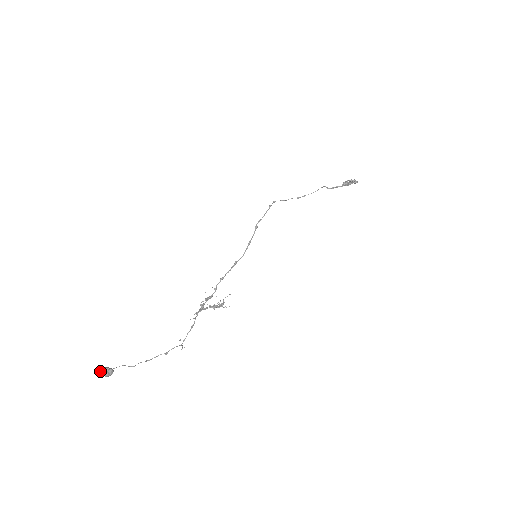
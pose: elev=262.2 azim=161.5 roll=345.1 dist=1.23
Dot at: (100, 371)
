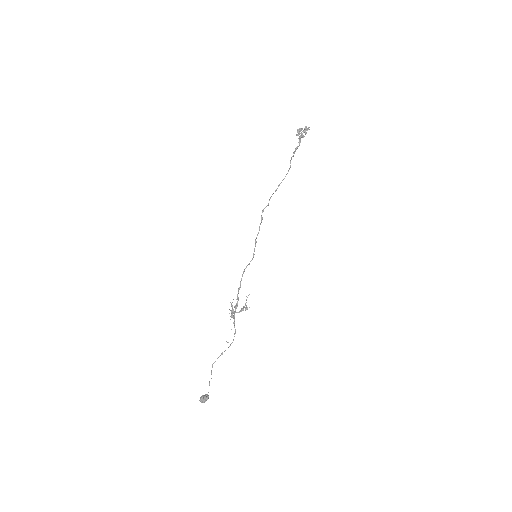
Dot at: (203, 402)
